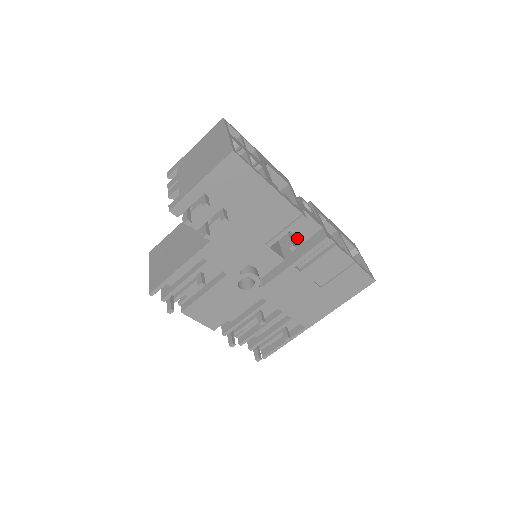
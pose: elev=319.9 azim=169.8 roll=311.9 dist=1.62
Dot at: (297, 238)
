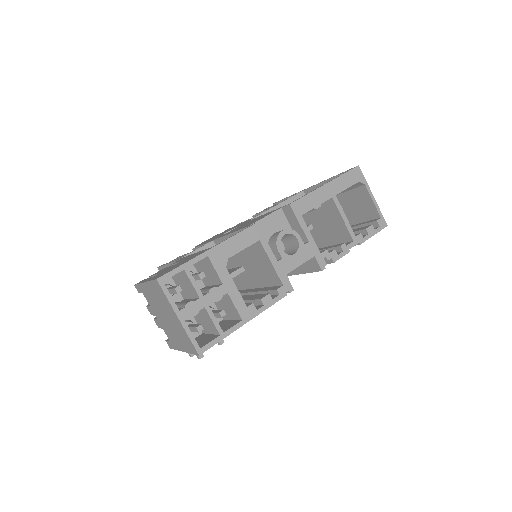
Dot at: occluded
